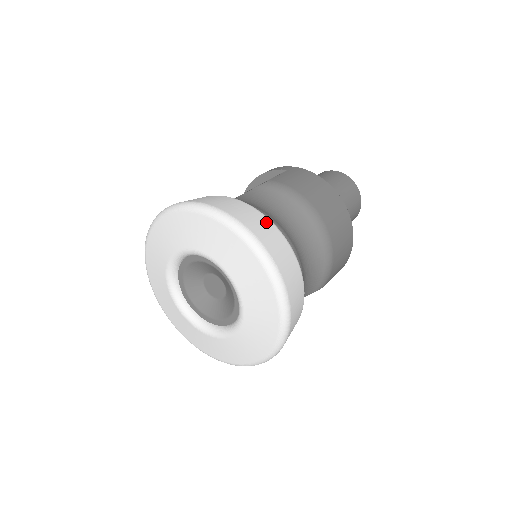
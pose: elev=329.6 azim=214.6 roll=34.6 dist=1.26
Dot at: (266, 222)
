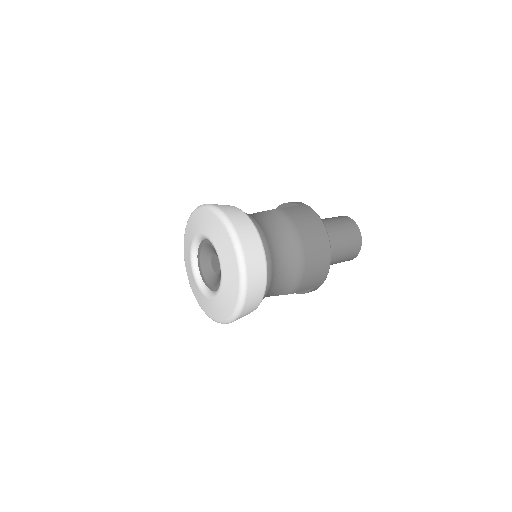
Dot at: (254, 233)
